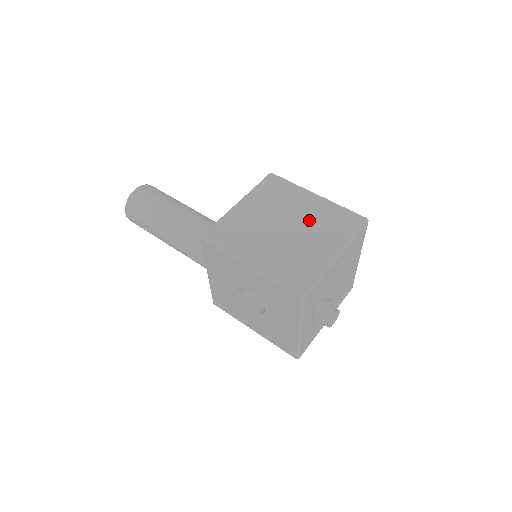
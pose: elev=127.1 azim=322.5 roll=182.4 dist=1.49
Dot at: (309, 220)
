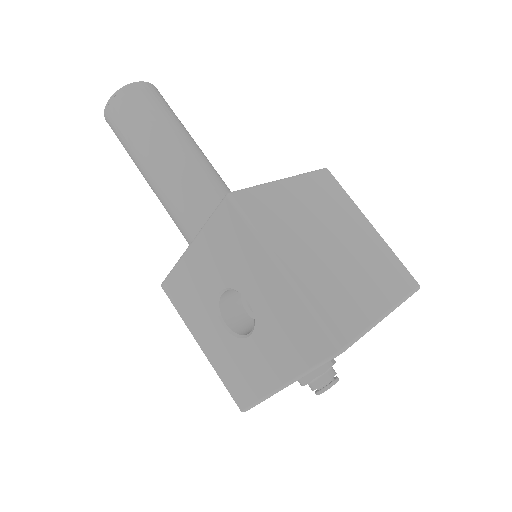
Dot at: (361, 250)
